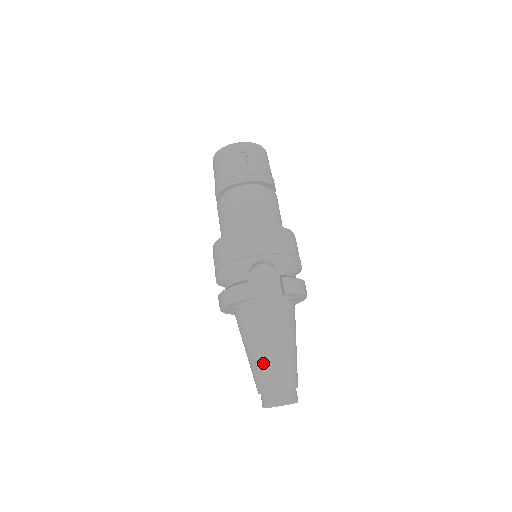
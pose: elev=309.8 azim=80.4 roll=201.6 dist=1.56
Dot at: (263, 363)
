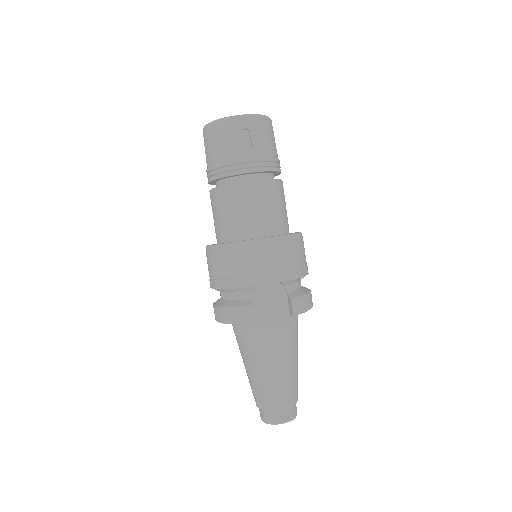
Dot at: (265, 384)
